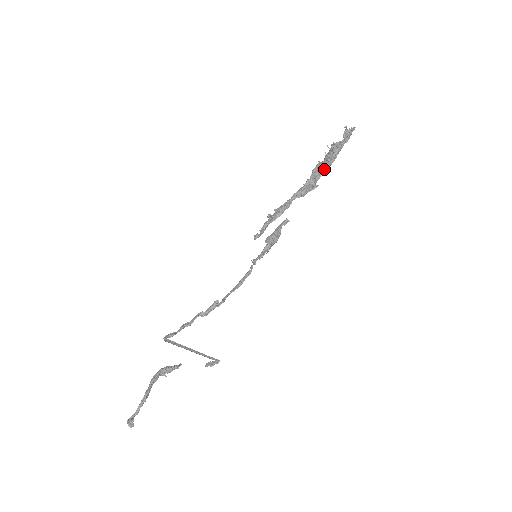
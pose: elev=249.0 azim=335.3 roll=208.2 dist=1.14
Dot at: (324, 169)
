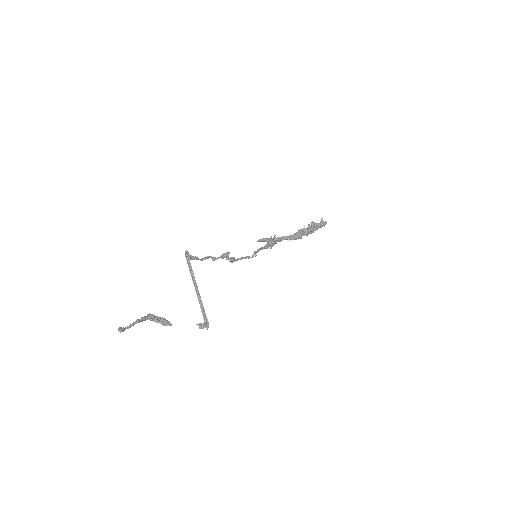
Dot at: (307, 231)
